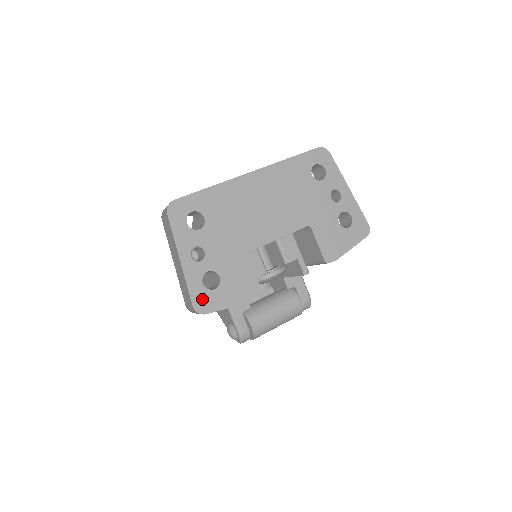
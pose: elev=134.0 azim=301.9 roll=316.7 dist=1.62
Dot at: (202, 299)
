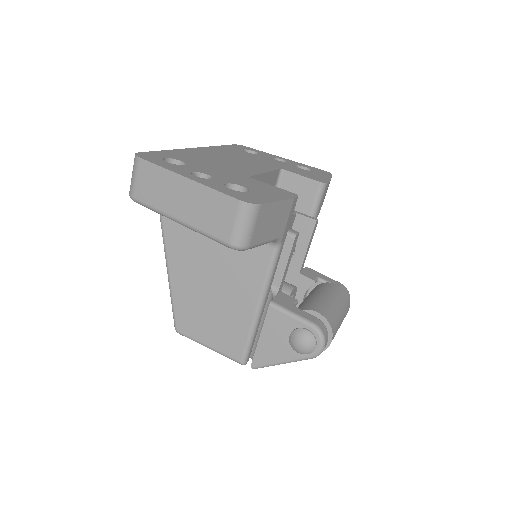
Dot at: (243, 197)
